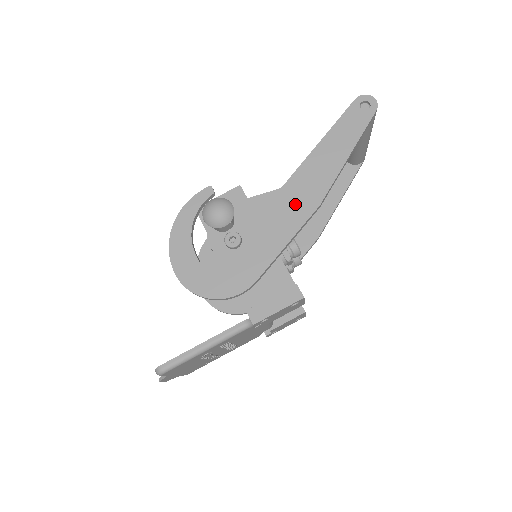
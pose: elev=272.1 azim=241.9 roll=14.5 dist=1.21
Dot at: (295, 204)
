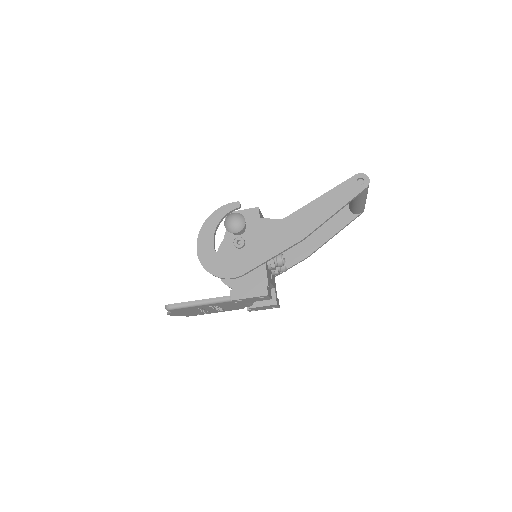
Dot at: (287, 233)
